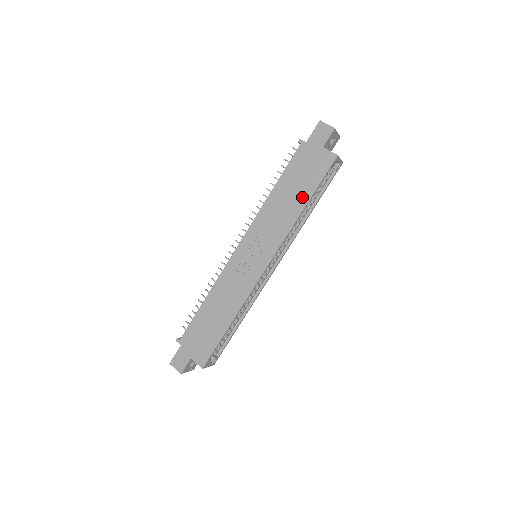
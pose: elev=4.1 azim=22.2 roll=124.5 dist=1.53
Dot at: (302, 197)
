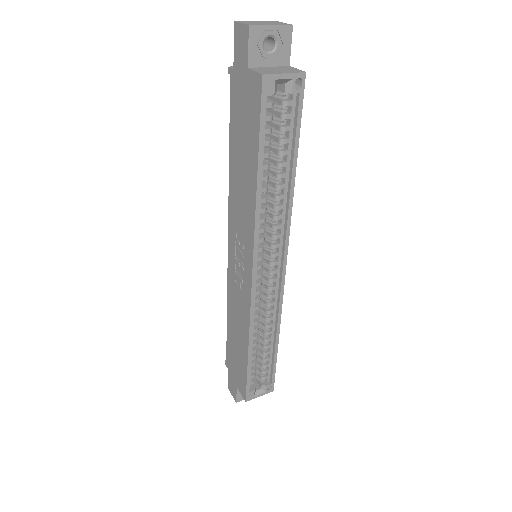
Dot at: (251, 164)
